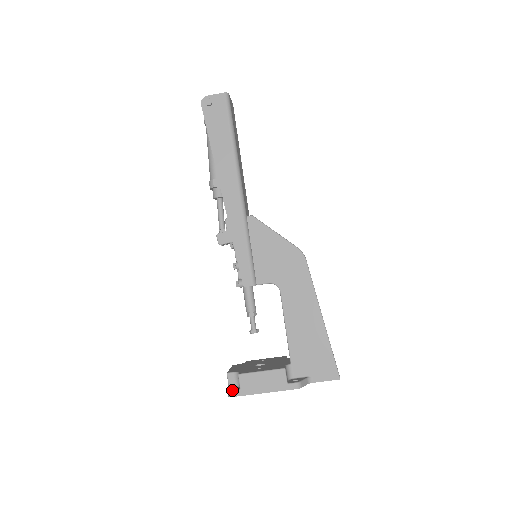
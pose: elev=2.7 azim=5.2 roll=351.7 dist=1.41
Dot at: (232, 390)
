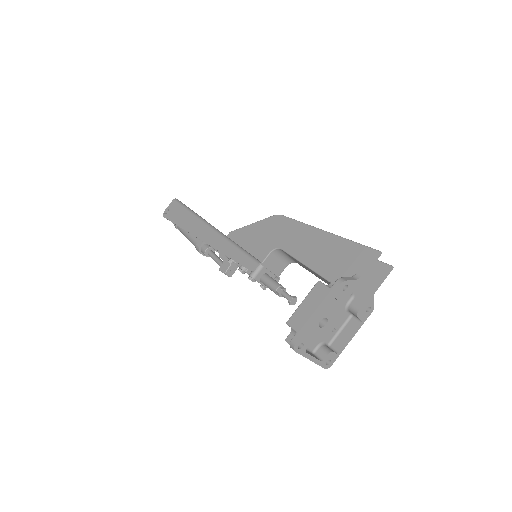
Dot at: occluded
